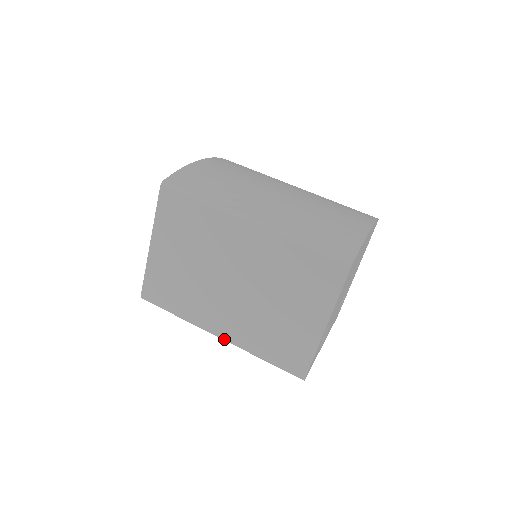
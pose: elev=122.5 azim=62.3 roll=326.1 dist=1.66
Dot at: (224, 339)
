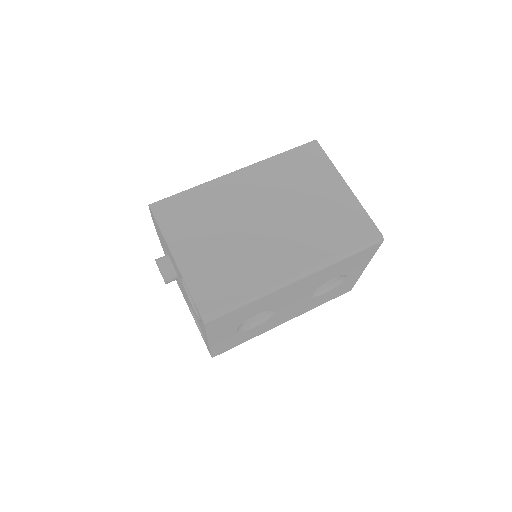
Dot at: (303, 272)
